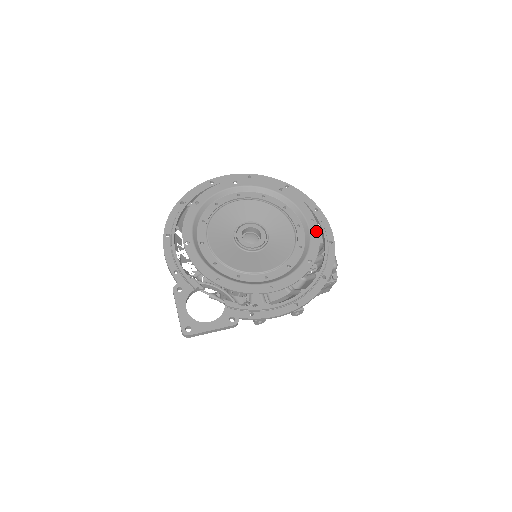
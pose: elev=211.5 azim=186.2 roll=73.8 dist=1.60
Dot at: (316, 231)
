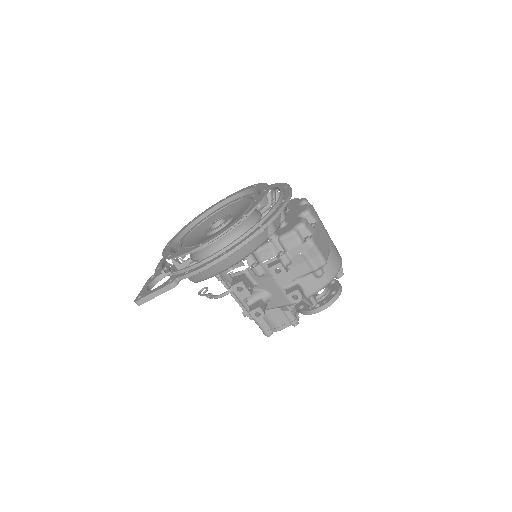
Dot at: (263, 195)
